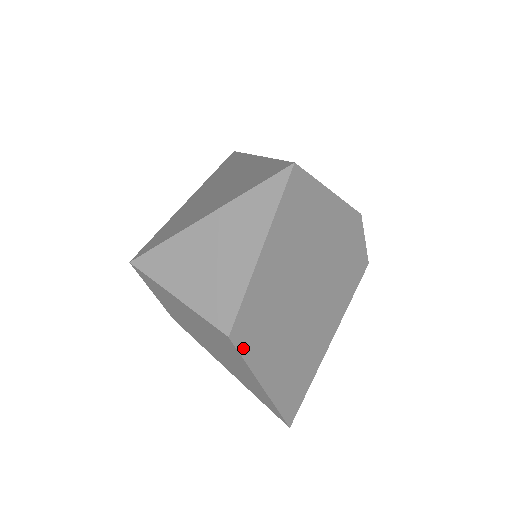
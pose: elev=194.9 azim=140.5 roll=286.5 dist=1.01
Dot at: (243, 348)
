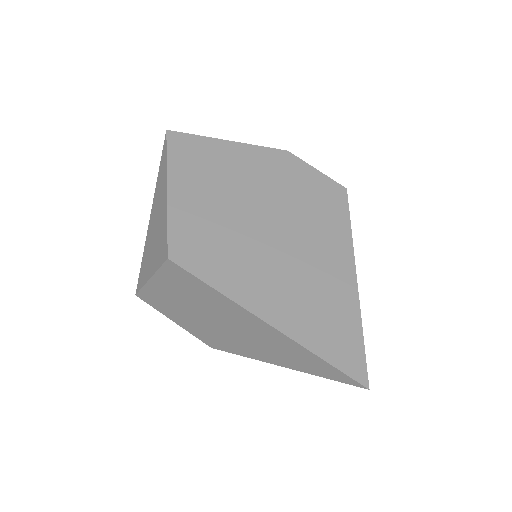
Dot at: (196, 271)
